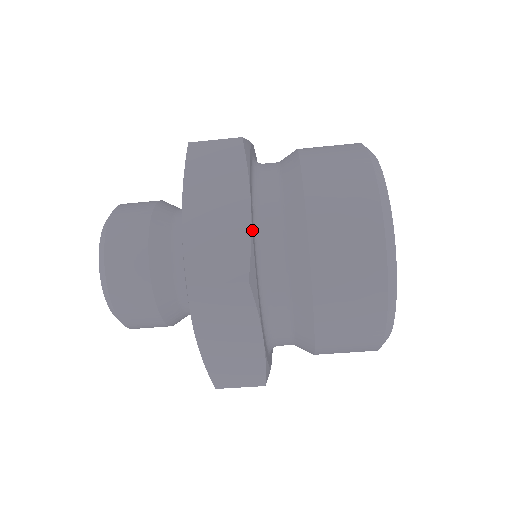
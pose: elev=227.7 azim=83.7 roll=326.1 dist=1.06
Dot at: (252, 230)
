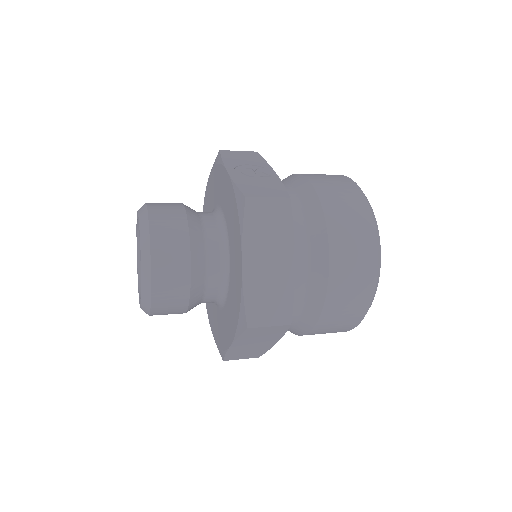
Dot at: (294, 283)
